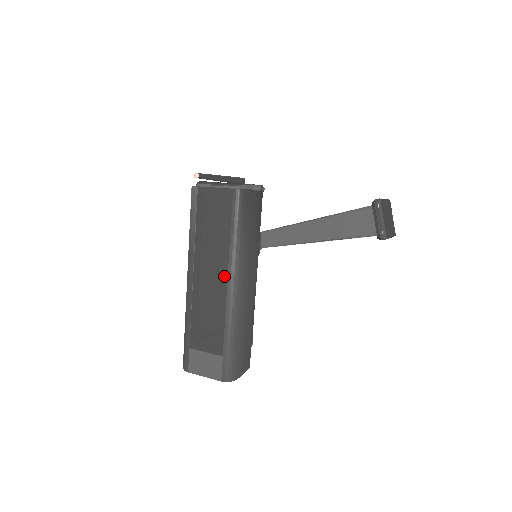
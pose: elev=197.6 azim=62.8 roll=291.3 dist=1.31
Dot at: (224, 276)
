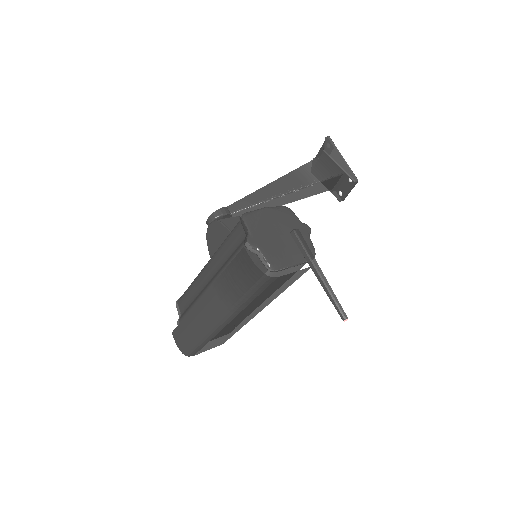
Dot at: (263, 308)
